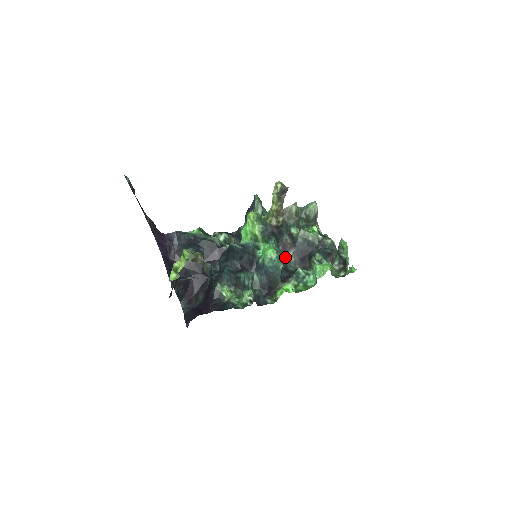
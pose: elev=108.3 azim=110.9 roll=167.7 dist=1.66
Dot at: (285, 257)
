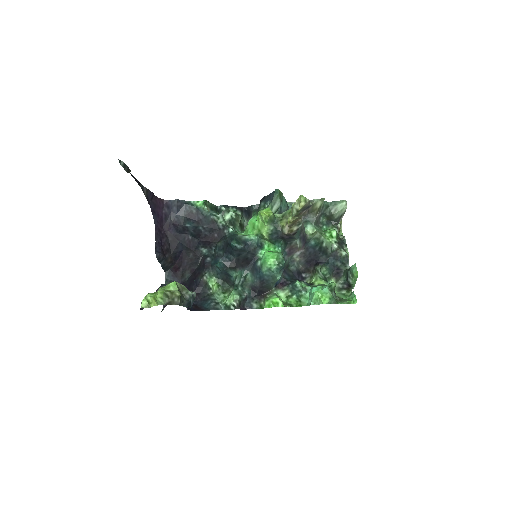
Dot at: (289, 257)
